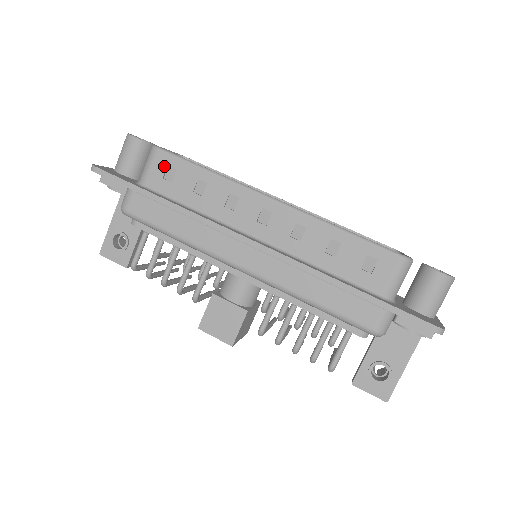
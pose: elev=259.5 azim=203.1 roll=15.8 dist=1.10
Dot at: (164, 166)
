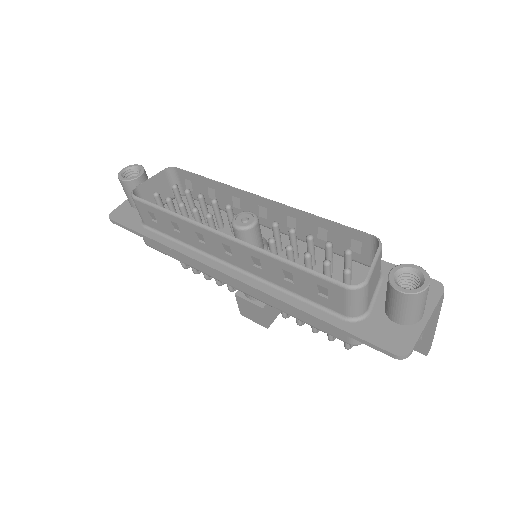
Dot at: (145, 211)
